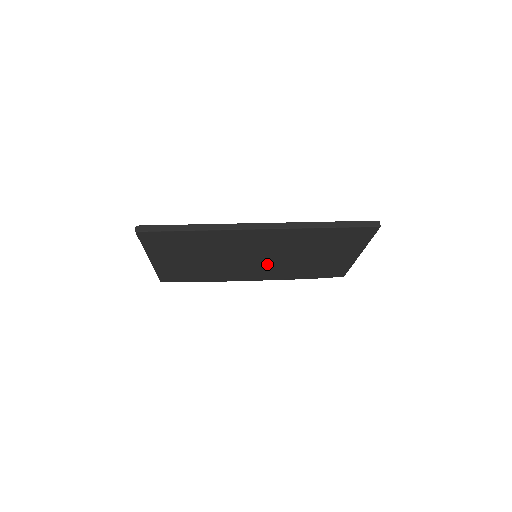
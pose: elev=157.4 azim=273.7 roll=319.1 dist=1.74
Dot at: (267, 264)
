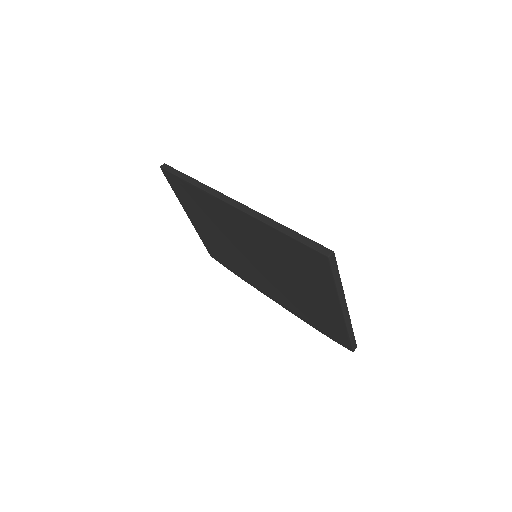
Dot at: (268, 275)
